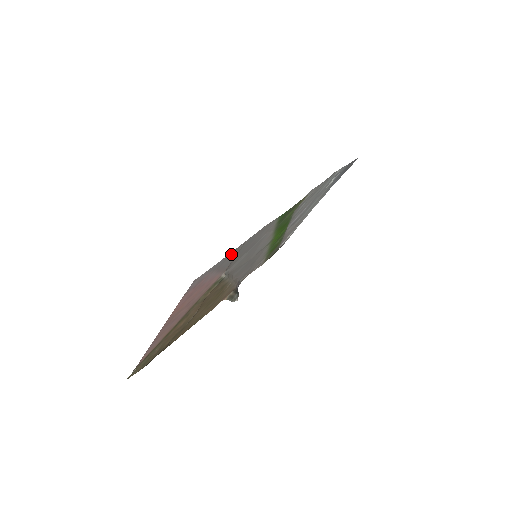
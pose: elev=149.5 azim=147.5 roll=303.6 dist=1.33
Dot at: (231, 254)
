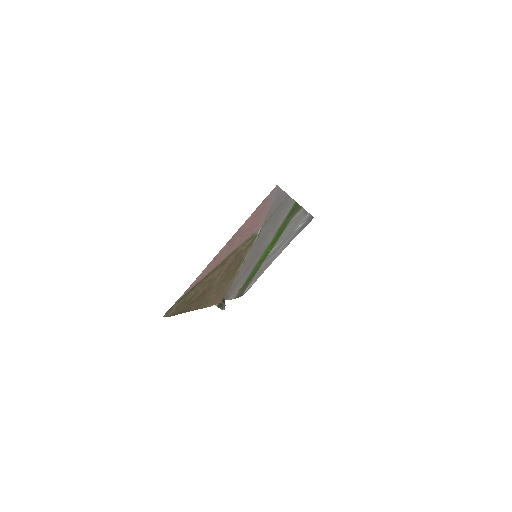
Dot at: (281, 198)
